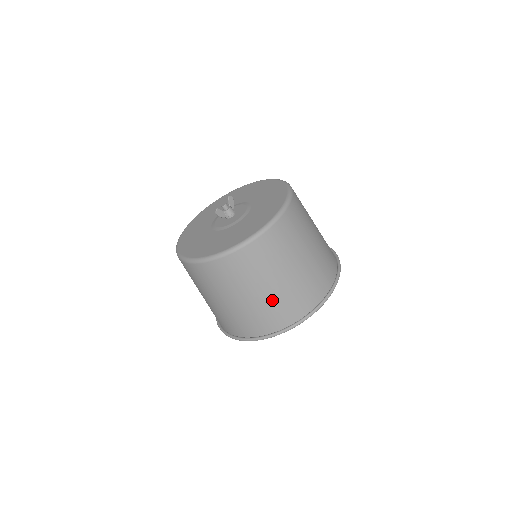
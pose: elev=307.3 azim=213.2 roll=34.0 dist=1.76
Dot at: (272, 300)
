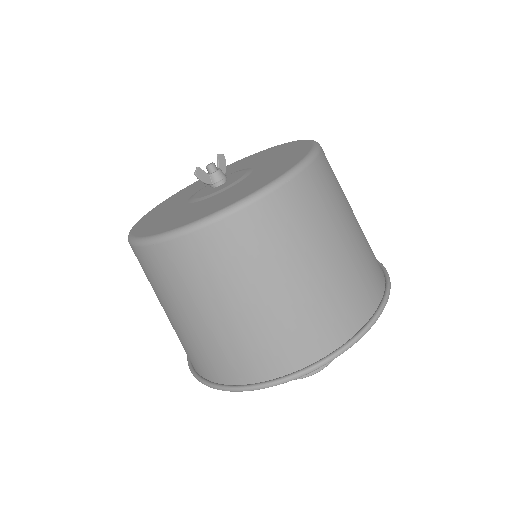
Dot at: (280, 316)
